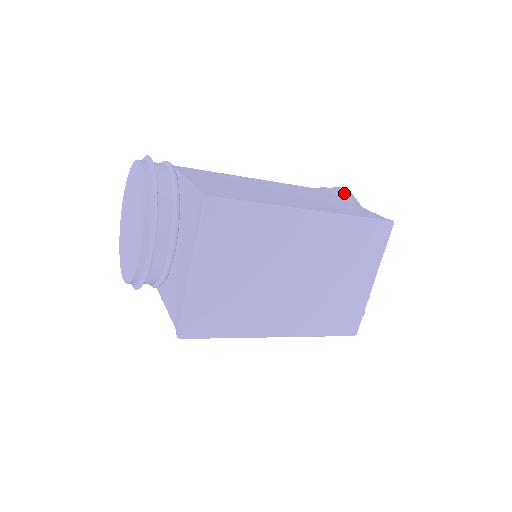
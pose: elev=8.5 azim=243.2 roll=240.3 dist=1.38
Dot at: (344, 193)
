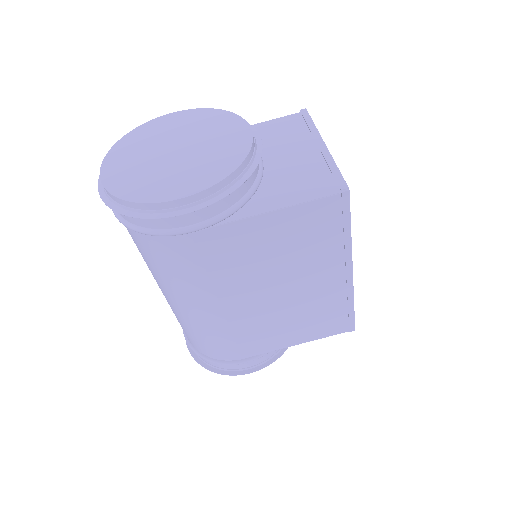
Dot at: occluded
